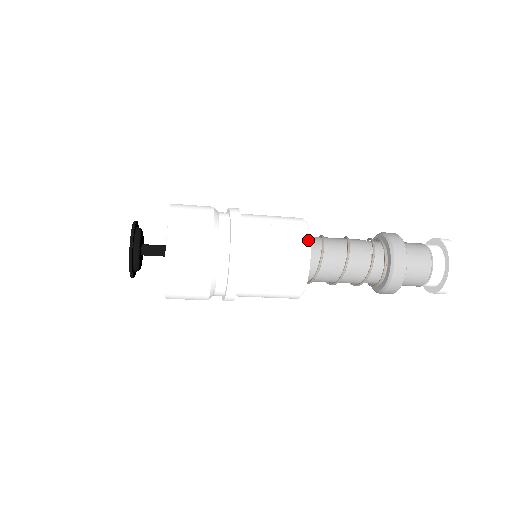
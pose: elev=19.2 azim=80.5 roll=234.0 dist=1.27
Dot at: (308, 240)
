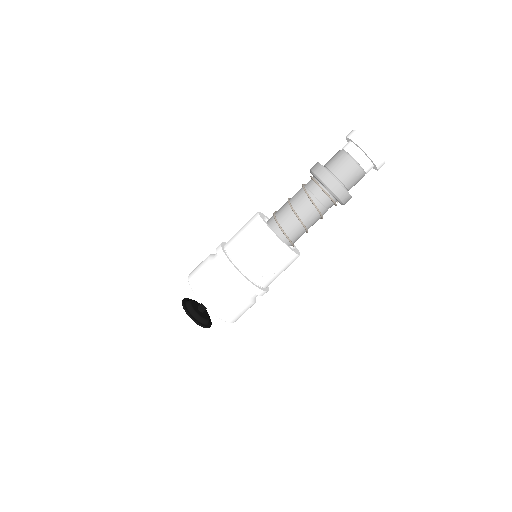
Dot at: occluded
